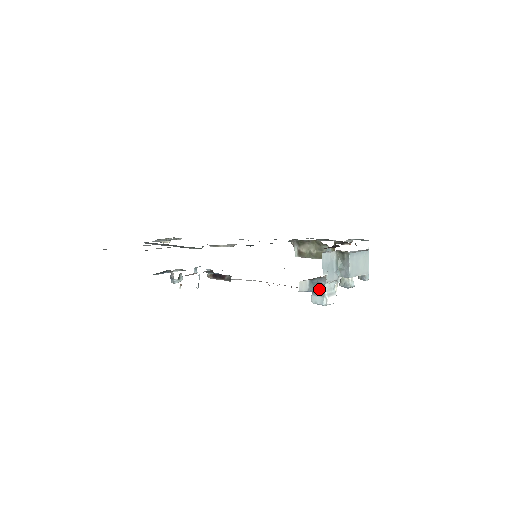
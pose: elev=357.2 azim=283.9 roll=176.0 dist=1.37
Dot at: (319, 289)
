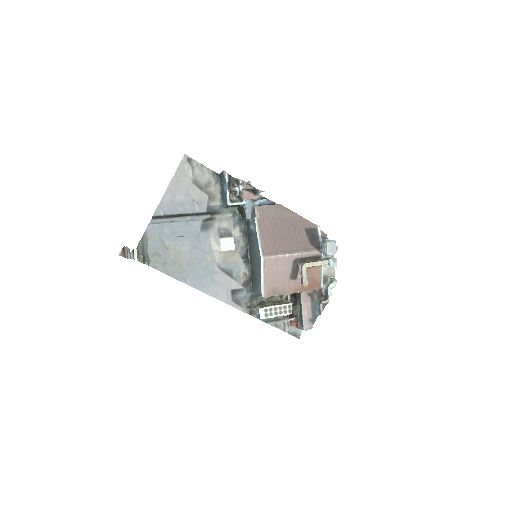
Dot at: occluded
